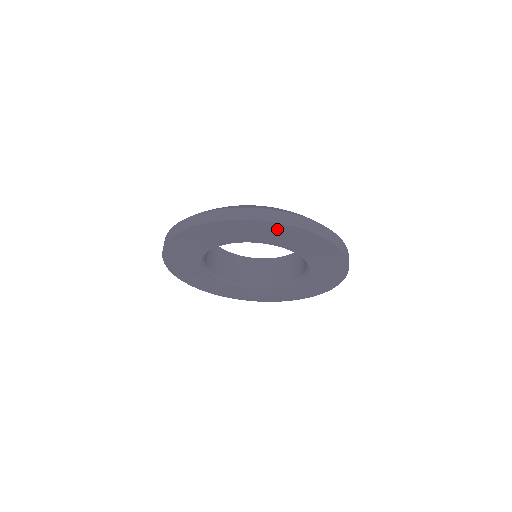
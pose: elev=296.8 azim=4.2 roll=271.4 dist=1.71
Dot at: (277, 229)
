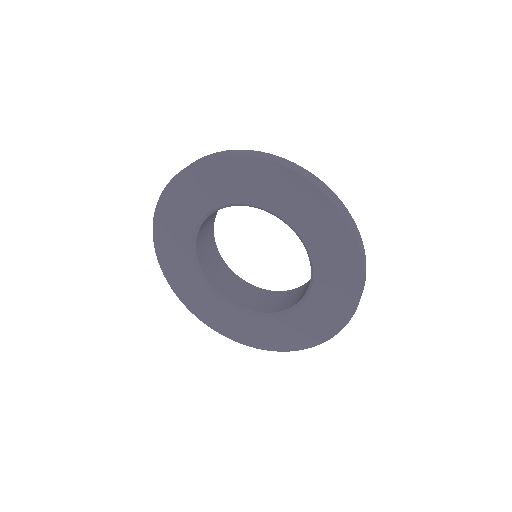
Dot at: (250, 170)
